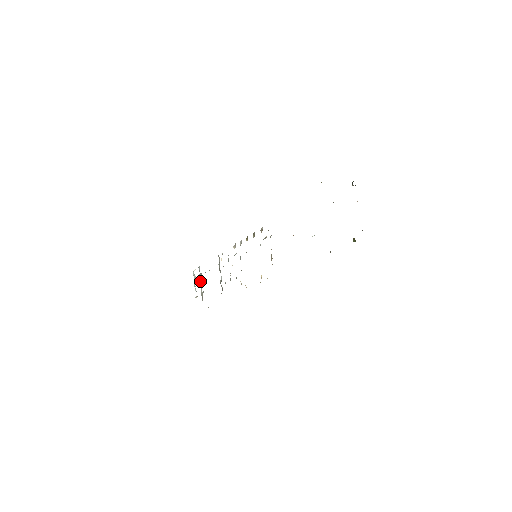
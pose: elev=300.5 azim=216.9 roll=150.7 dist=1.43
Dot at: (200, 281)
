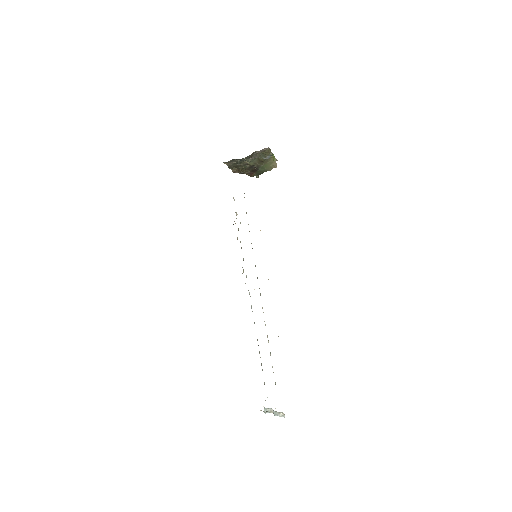
Dot at: occluded
